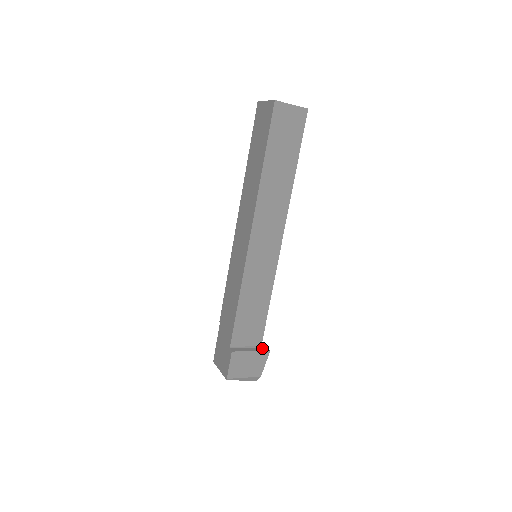
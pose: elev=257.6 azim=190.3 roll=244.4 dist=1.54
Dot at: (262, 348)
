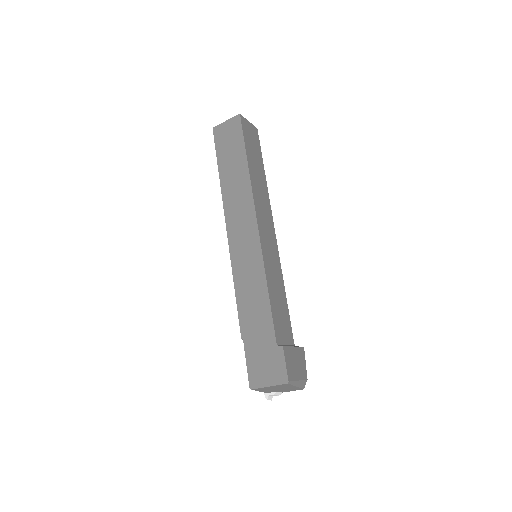
Dot at: (297, 346)
